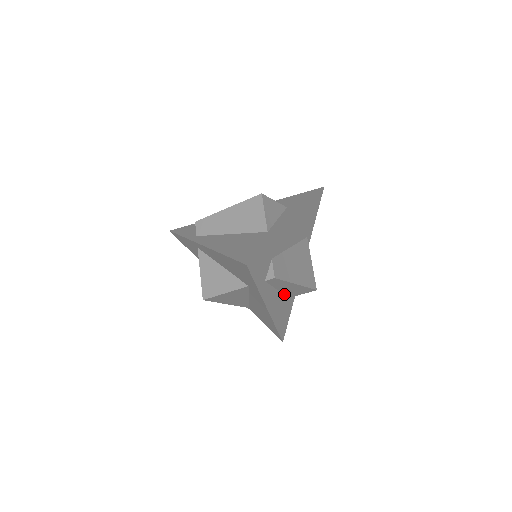
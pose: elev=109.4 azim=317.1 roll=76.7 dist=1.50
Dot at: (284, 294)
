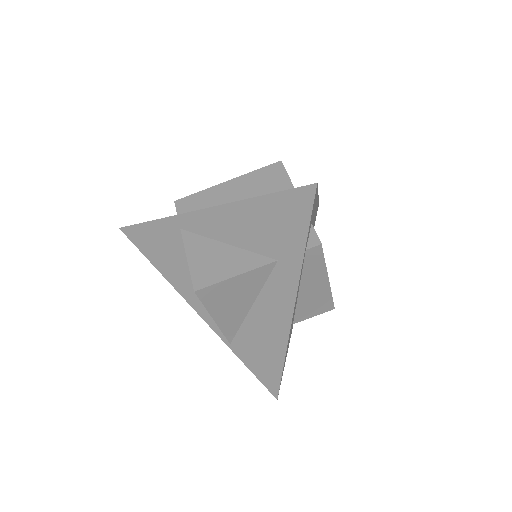
Dot at: (295, 309)
